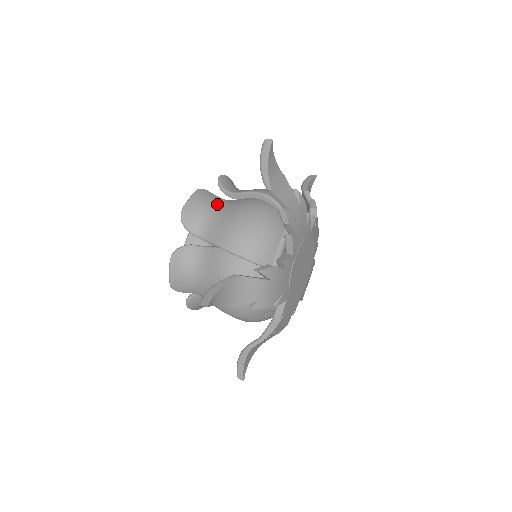
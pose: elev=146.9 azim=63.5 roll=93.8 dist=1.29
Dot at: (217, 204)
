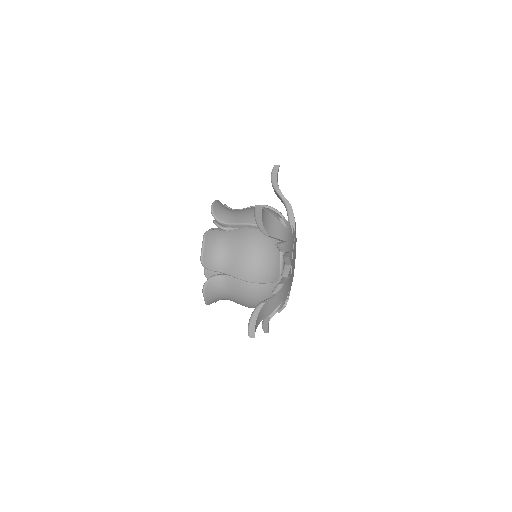
Dot at: (222, 241)
